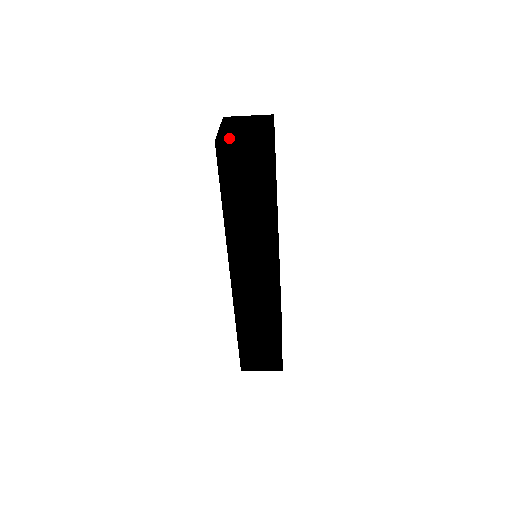
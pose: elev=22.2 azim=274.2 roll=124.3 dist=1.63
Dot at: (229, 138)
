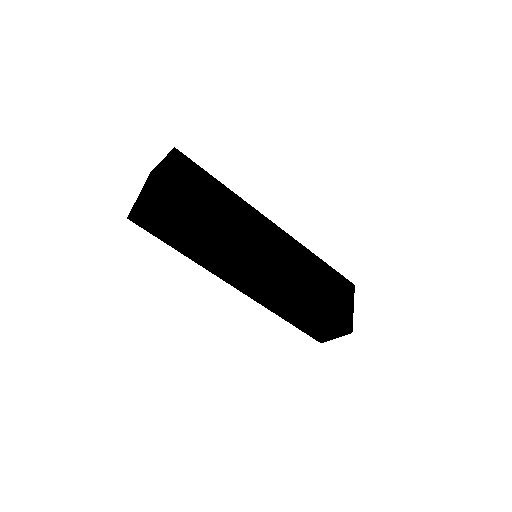
Dot at: (134, 209)
